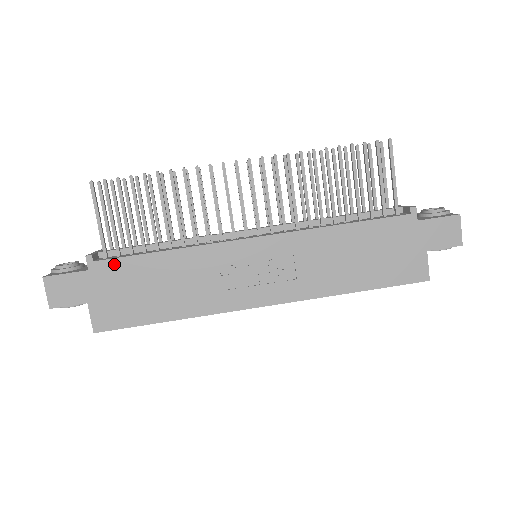
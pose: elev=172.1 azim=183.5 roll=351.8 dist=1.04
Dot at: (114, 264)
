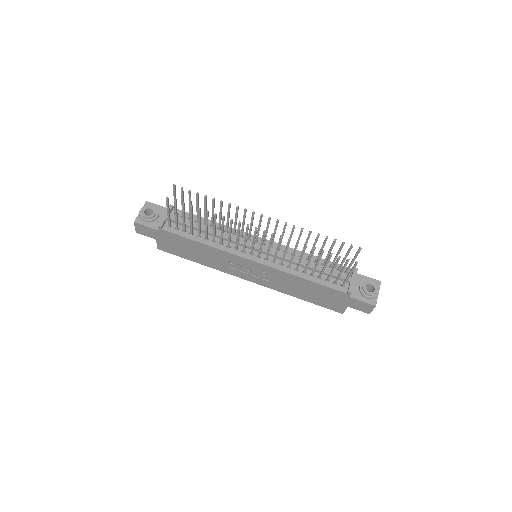
Dot at: (173, 235)
